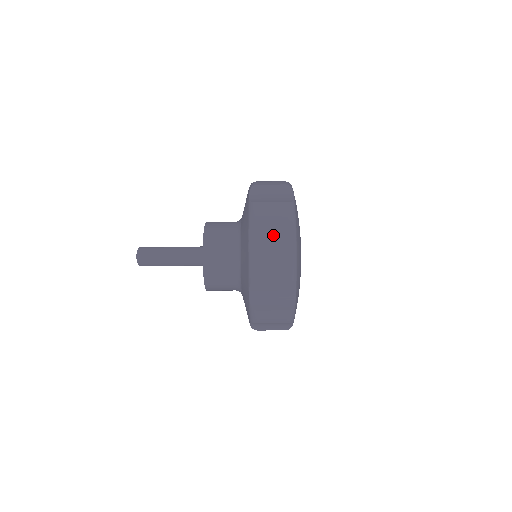
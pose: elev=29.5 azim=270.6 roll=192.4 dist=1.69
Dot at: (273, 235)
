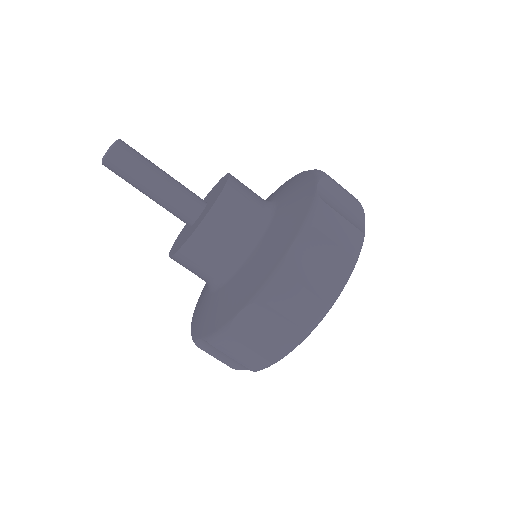
Dot at: (342, 204)
